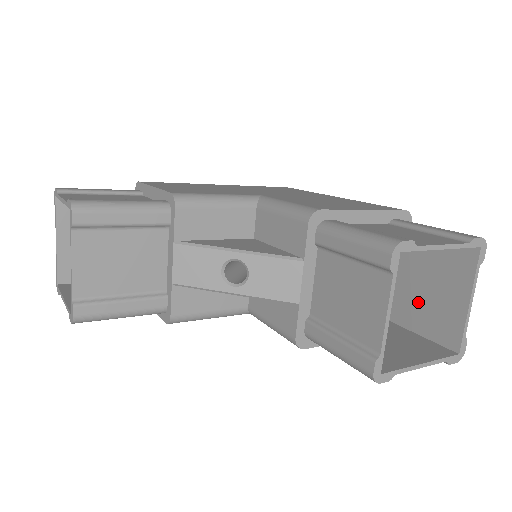
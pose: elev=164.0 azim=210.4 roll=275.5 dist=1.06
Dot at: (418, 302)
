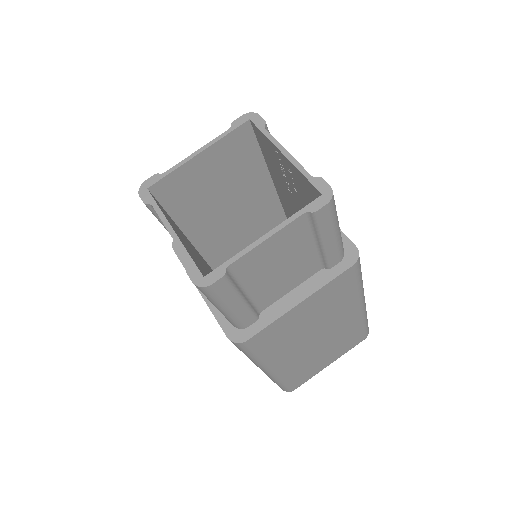
Dot at: (261, 281)
